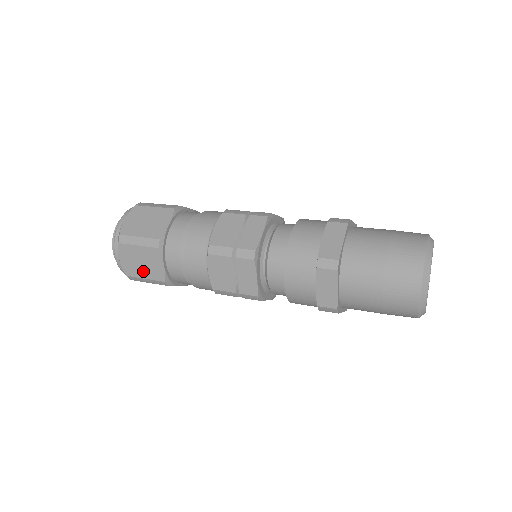
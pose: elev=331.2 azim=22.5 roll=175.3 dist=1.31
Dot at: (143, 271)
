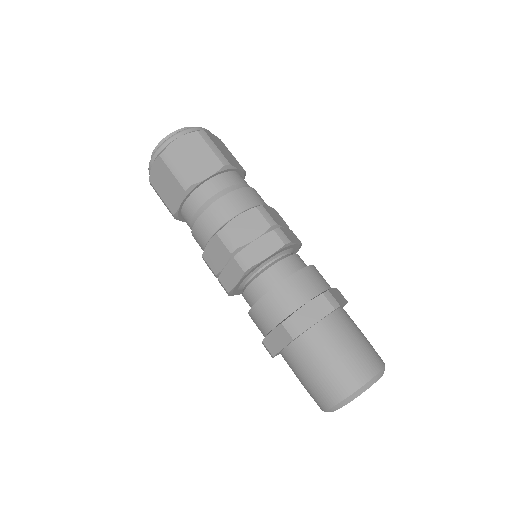
Dot at: (185, 162)
